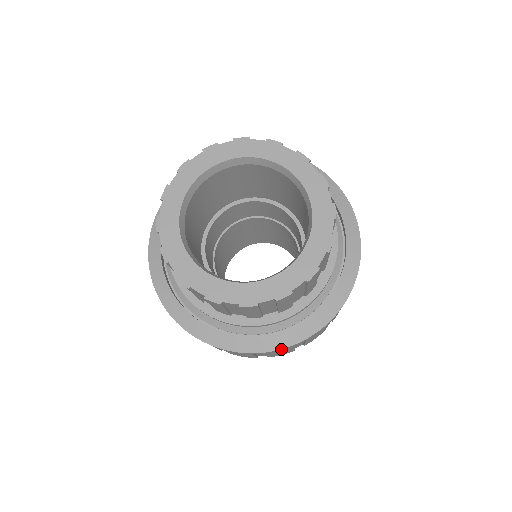
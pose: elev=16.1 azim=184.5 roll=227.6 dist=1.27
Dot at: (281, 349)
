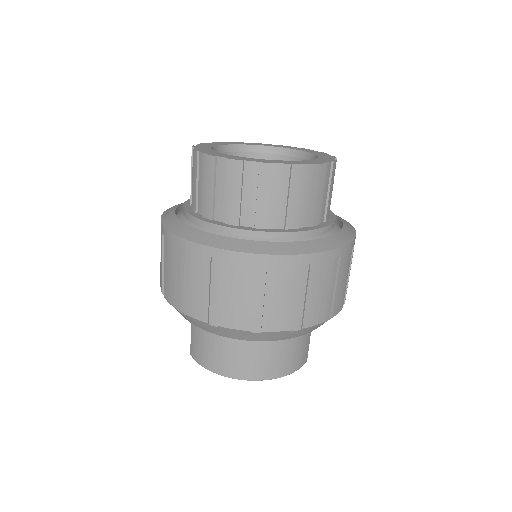
Dot at: (349, 245)
